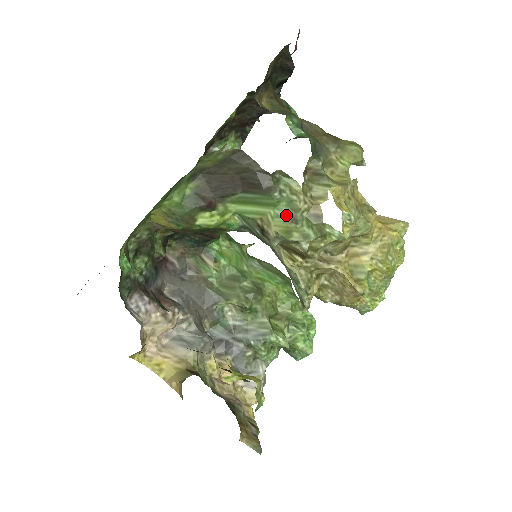
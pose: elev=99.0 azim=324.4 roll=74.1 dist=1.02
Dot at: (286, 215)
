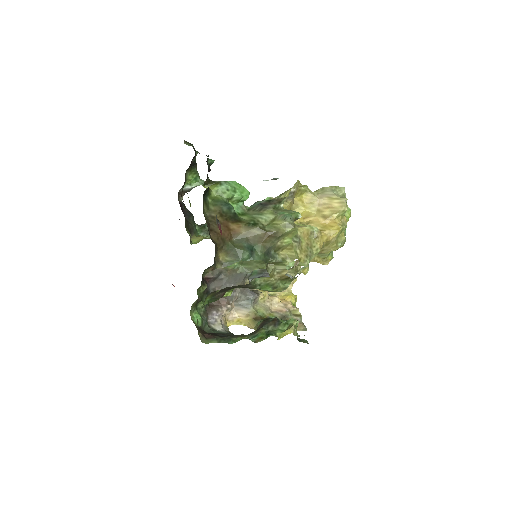
Dot at: (269, 289)
